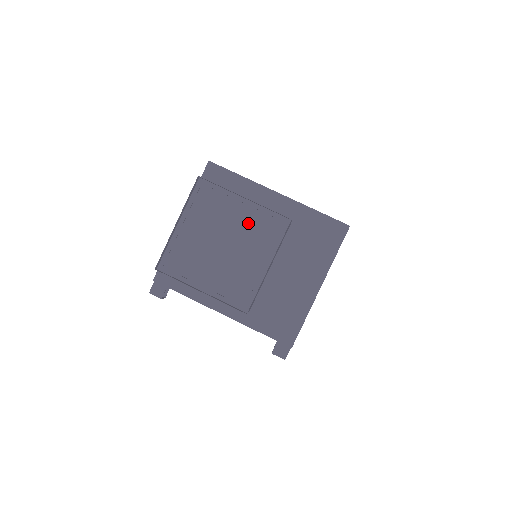
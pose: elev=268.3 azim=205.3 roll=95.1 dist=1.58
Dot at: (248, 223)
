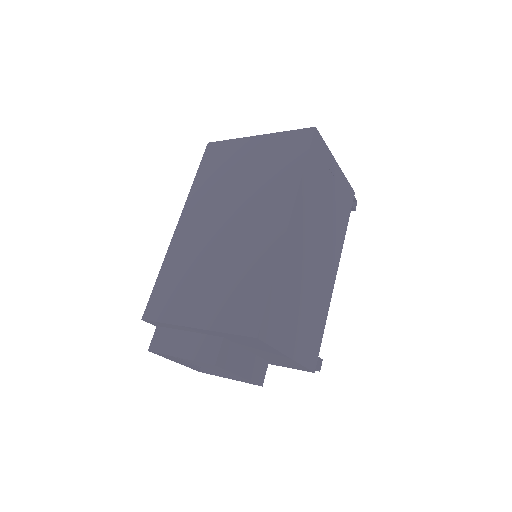
Dot at: occluded
